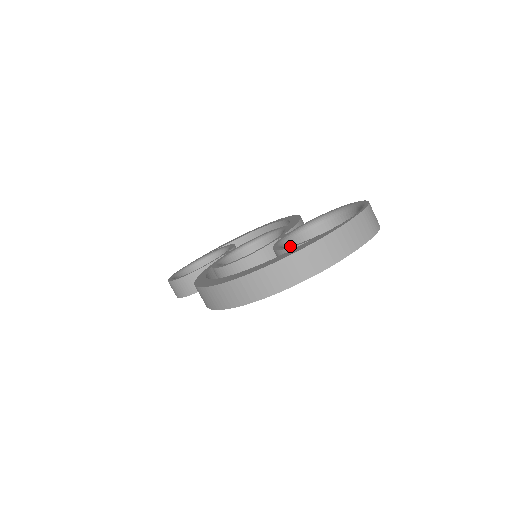
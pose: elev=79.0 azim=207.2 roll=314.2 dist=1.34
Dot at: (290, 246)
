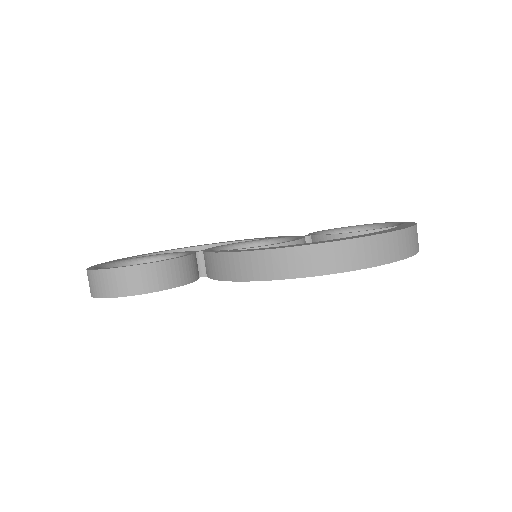
Dot at: occluded
